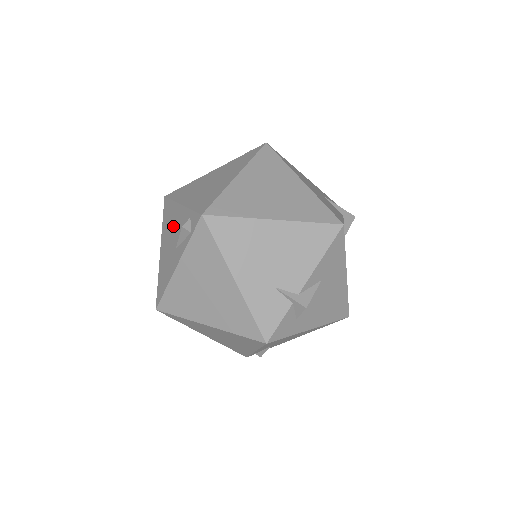
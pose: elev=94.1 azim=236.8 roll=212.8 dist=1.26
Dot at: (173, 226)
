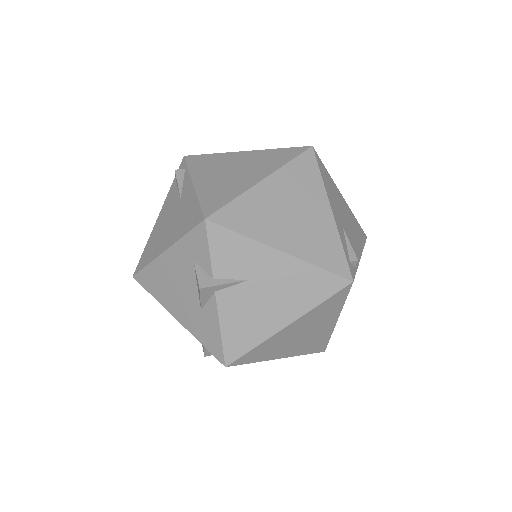
Dot at: (163, 222)
